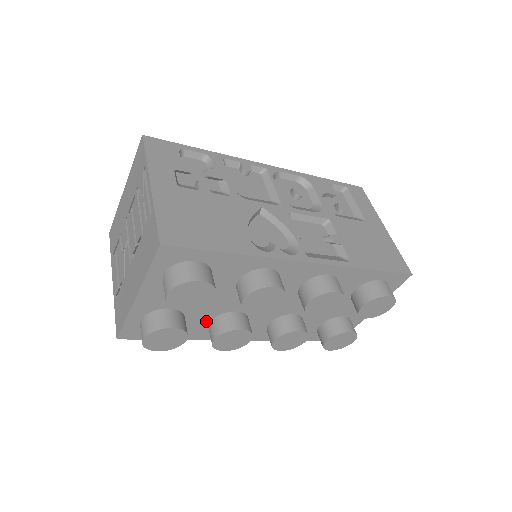
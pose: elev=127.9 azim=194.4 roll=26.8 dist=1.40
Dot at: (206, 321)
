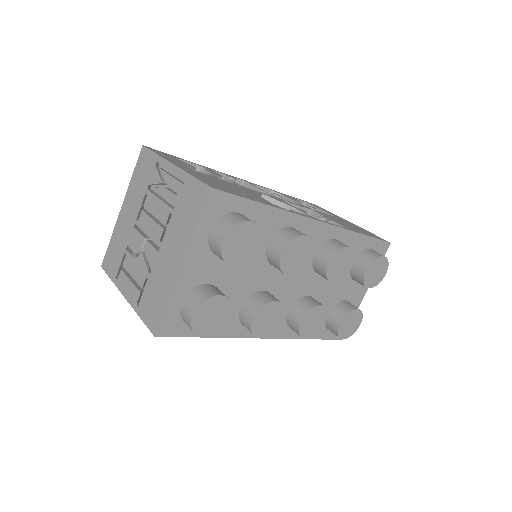
Dot at: (238, 306)
